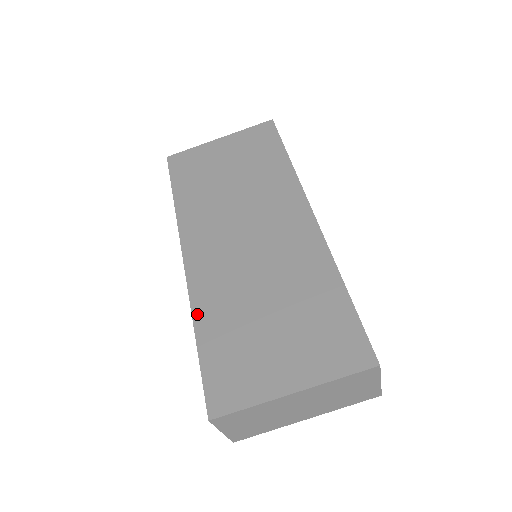
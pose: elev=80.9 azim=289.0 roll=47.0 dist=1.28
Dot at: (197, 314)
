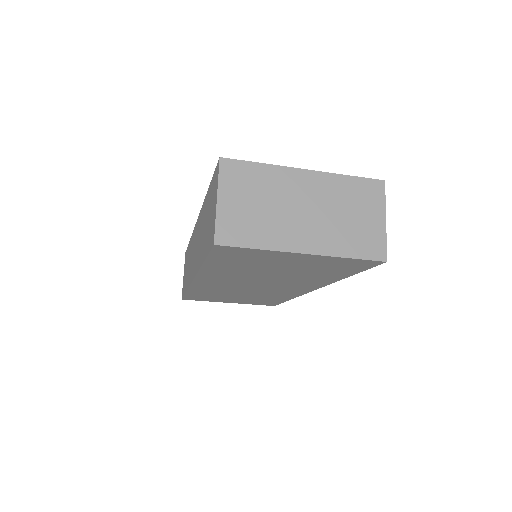
Dot at: occluded
